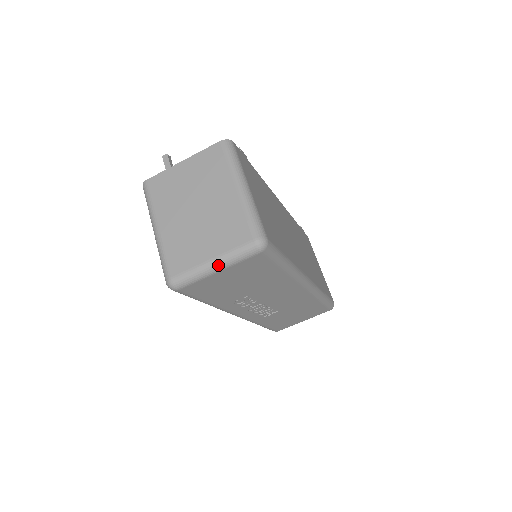
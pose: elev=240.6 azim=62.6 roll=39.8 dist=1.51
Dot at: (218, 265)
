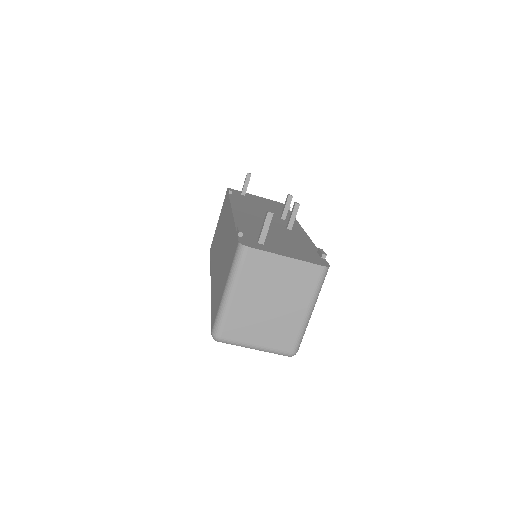
Dot at: (257, 349)
